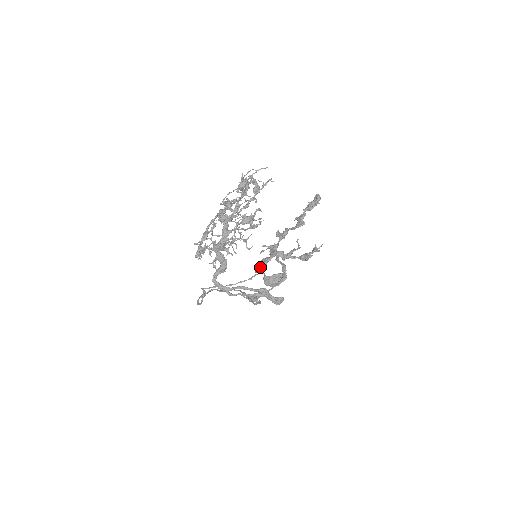
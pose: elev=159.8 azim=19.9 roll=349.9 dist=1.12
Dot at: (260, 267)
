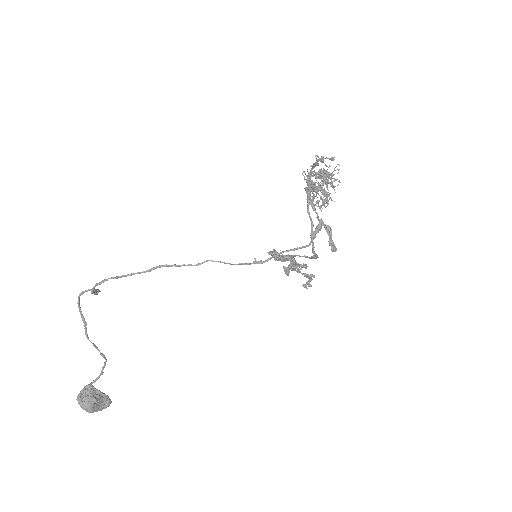
Dot at: (277, 252)
